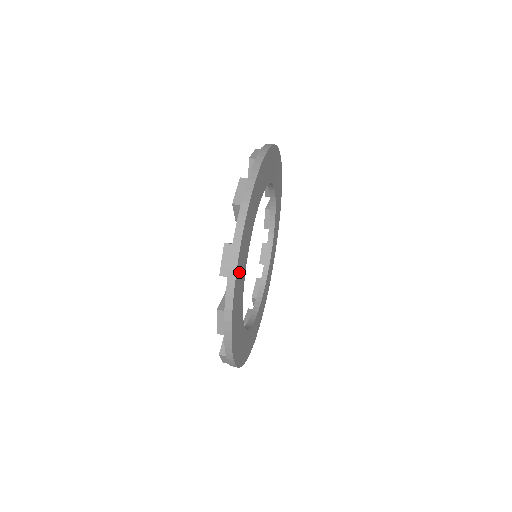
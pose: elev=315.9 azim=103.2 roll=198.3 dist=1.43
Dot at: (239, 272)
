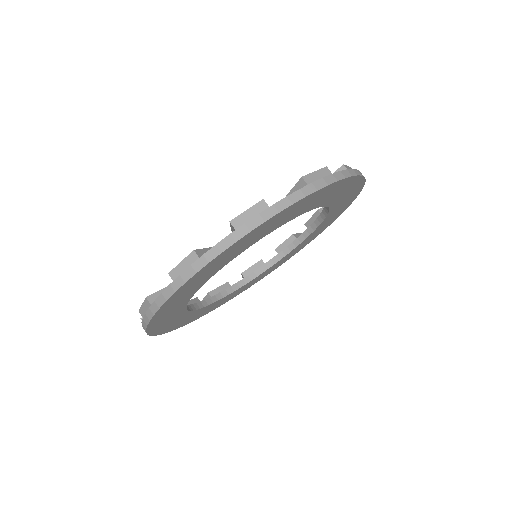
Dot at: (248, 238)
